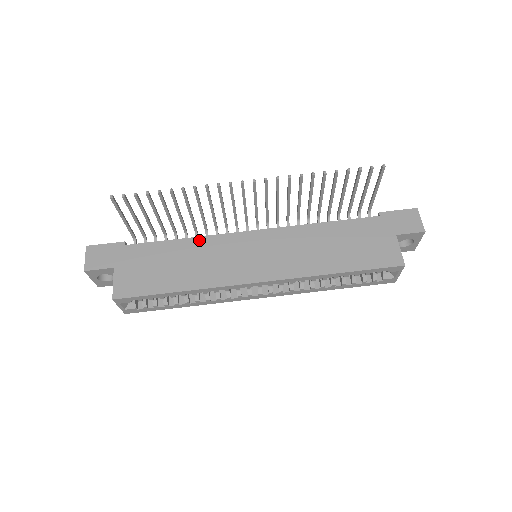
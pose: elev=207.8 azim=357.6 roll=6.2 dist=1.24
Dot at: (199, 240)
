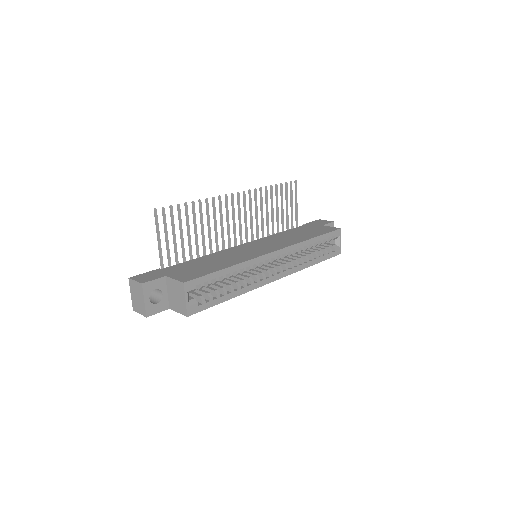
Dot at: (214, 254)
